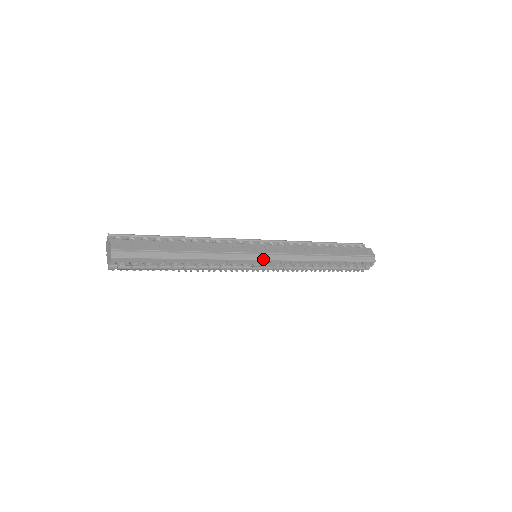
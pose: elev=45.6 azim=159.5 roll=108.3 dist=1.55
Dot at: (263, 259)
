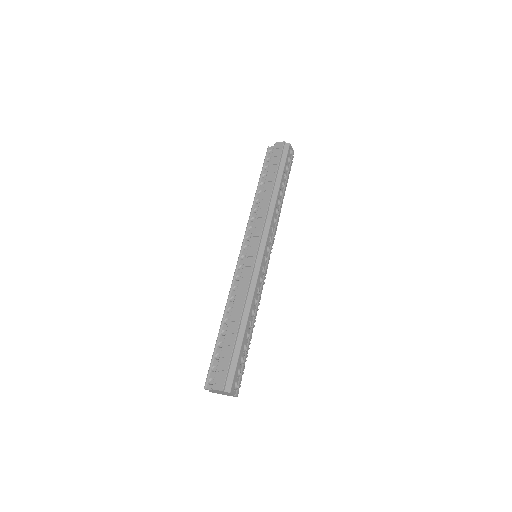
Dot at: (263, 252)
